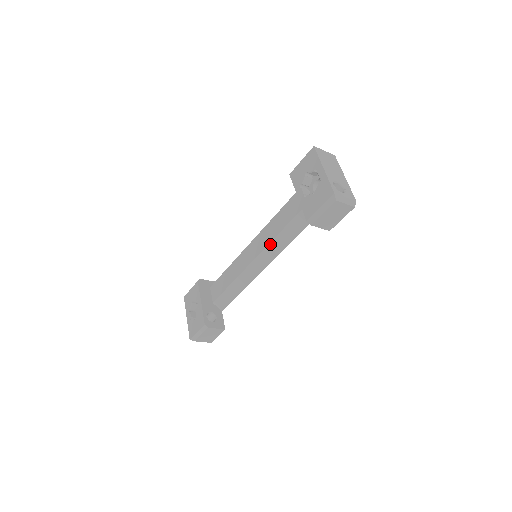
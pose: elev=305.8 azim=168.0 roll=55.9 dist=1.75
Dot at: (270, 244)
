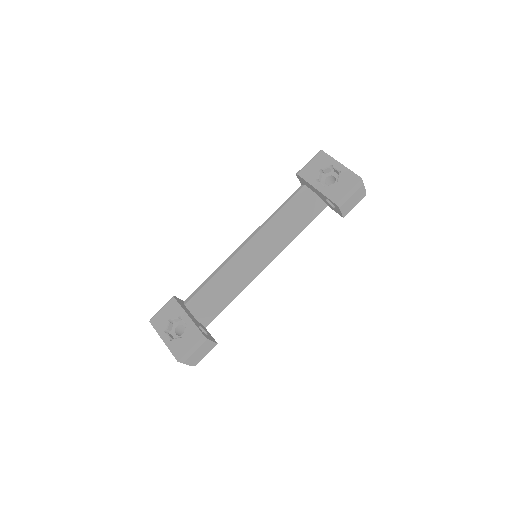
Dot at: (275, 241)
